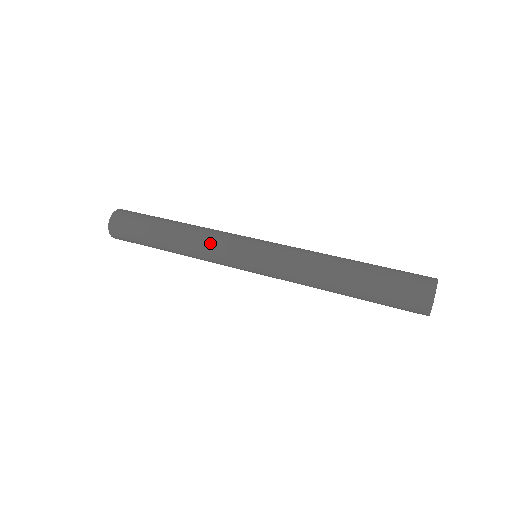
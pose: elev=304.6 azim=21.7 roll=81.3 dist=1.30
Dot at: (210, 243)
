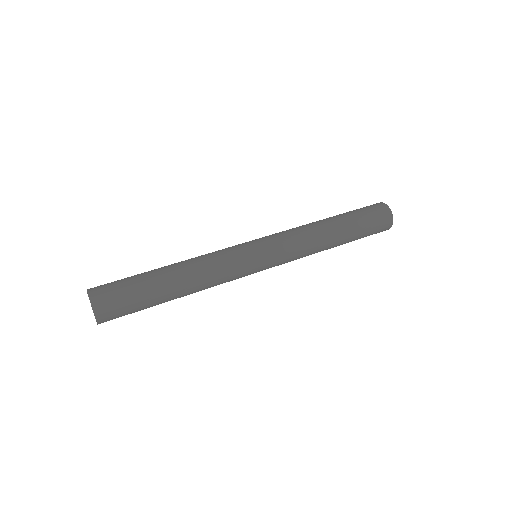
Dot at: (220, 264)
